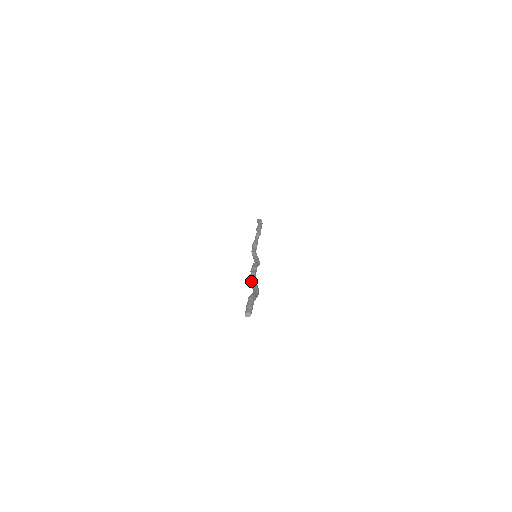
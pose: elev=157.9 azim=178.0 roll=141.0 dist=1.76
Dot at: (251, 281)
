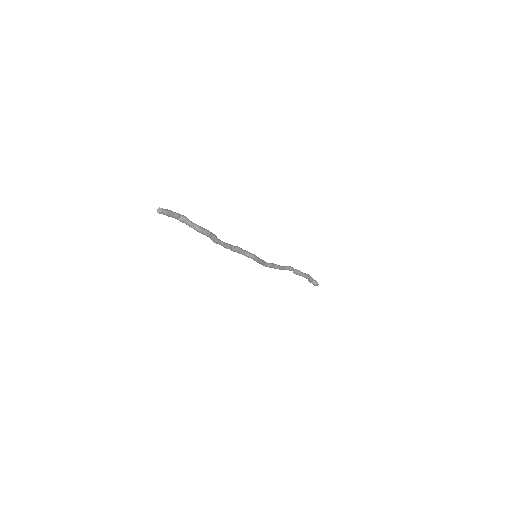
Dot at: occluded
